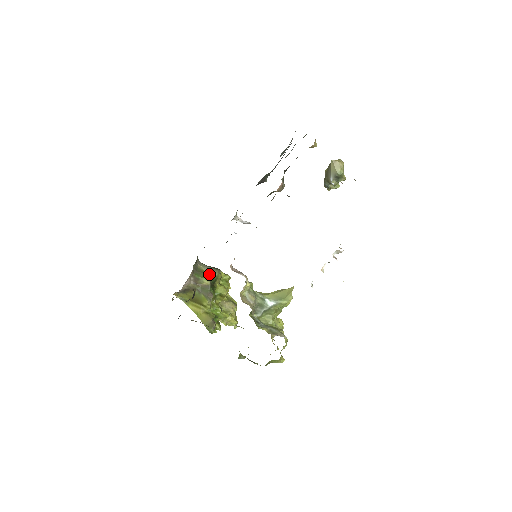
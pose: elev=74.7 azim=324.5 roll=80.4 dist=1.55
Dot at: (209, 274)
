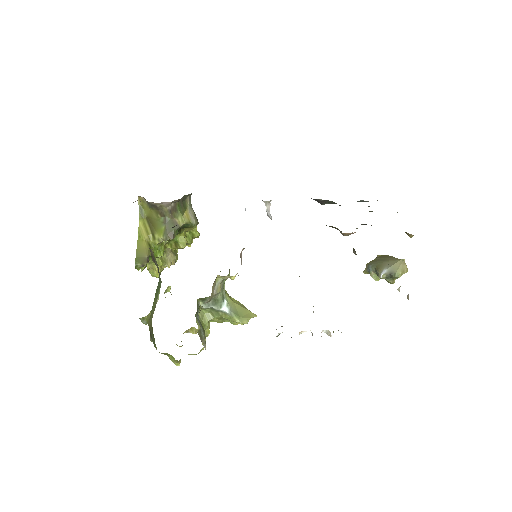
Dot at: (189, 217)
